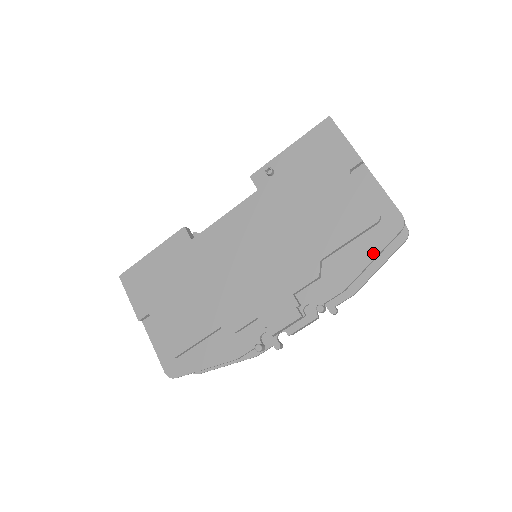
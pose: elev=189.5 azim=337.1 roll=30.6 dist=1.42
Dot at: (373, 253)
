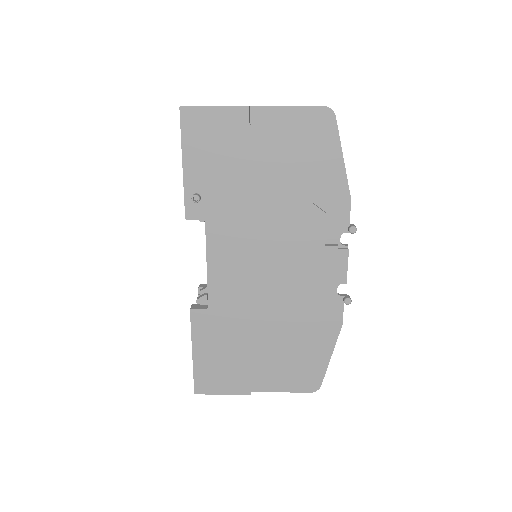
Dot at: (338, 154)
